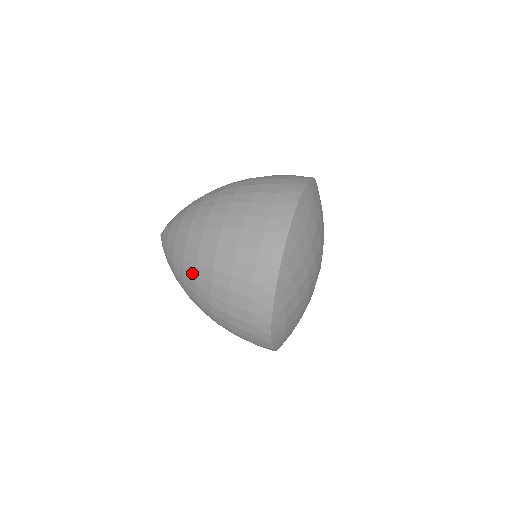
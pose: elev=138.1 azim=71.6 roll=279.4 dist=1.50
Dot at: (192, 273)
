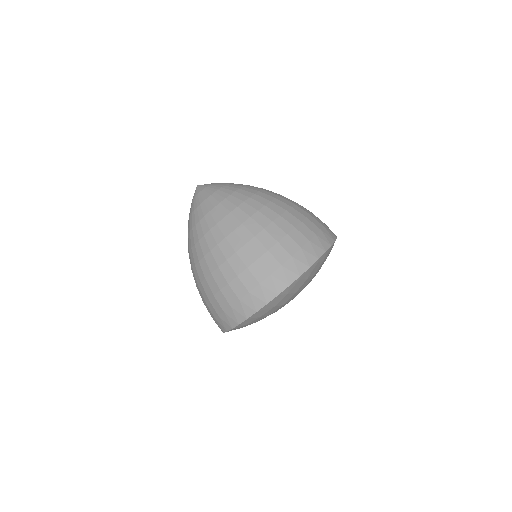
Dot at: occluded
